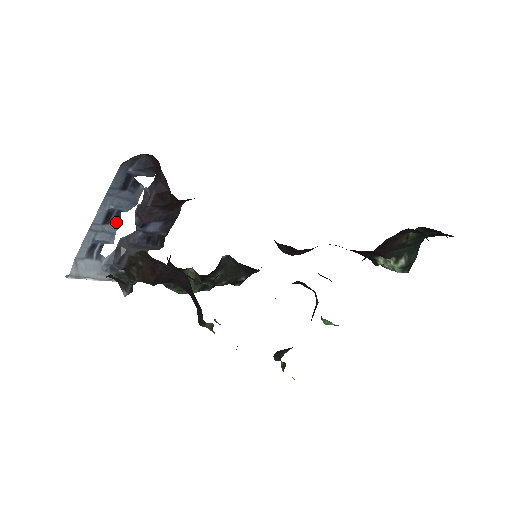
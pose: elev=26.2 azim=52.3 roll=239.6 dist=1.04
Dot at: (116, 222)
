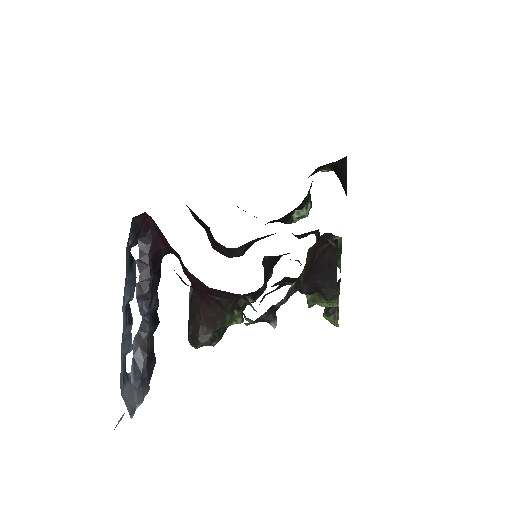
Dot at: (129, 318)
